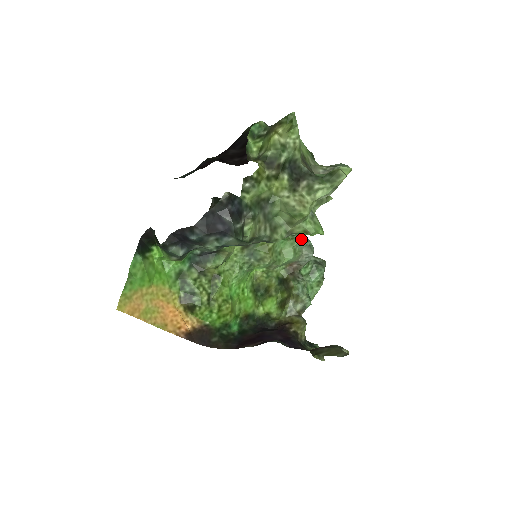
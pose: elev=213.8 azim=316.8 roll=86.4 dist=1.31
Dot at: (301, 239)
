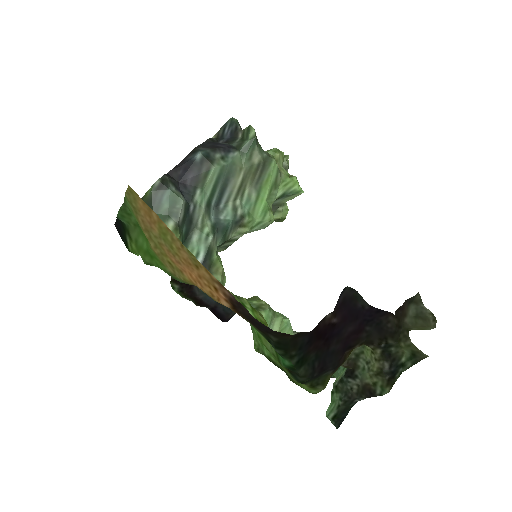
Dot at: (282, 314)
